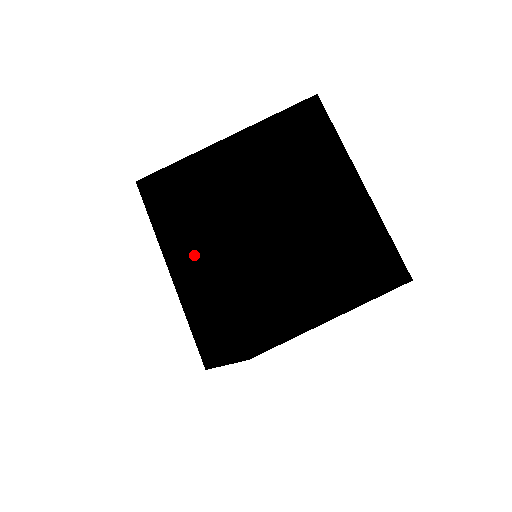
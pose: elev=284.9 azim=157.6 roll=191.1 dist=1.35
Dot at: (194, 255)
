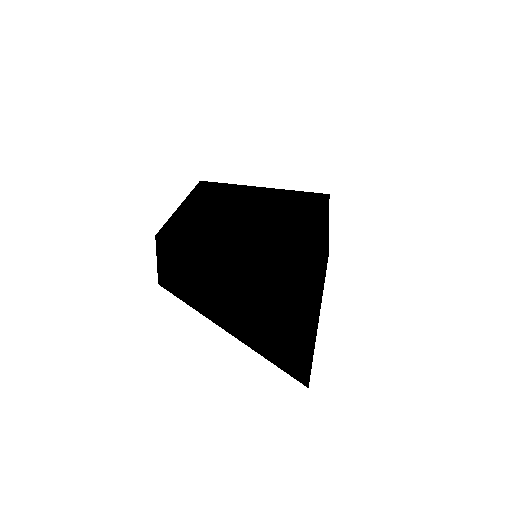
Dot at: (242, 235)
